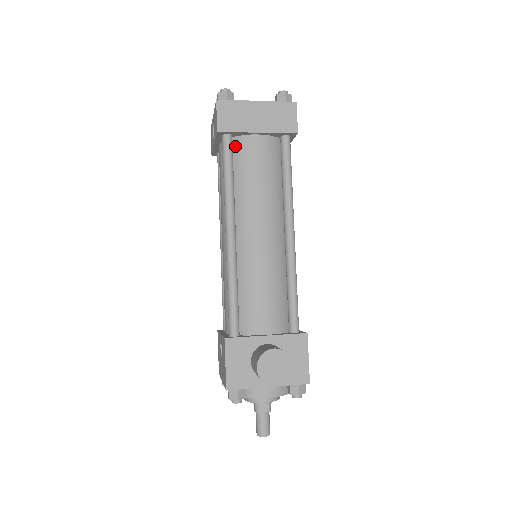
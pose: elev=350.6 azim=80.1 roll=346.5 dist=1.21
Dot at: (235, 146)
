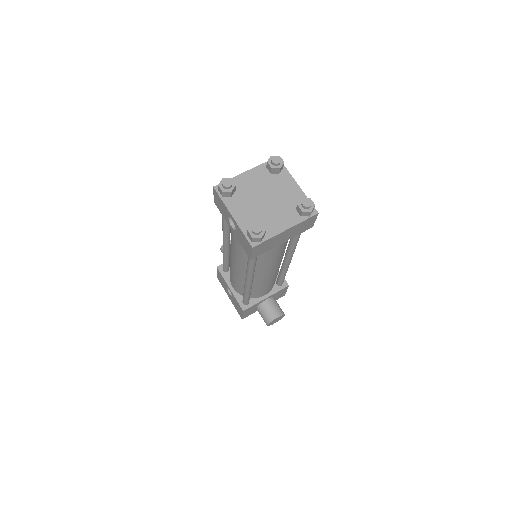
Dot at: occluded
